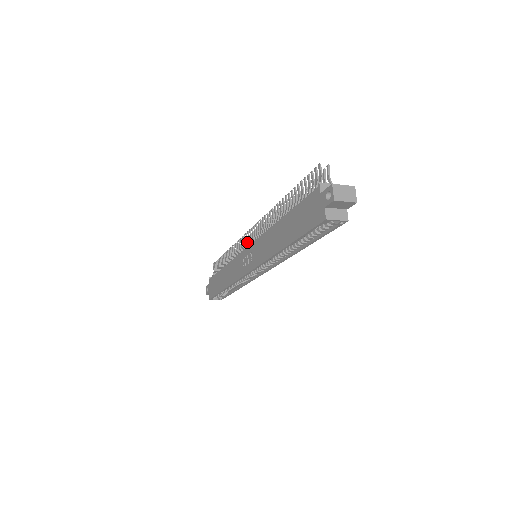
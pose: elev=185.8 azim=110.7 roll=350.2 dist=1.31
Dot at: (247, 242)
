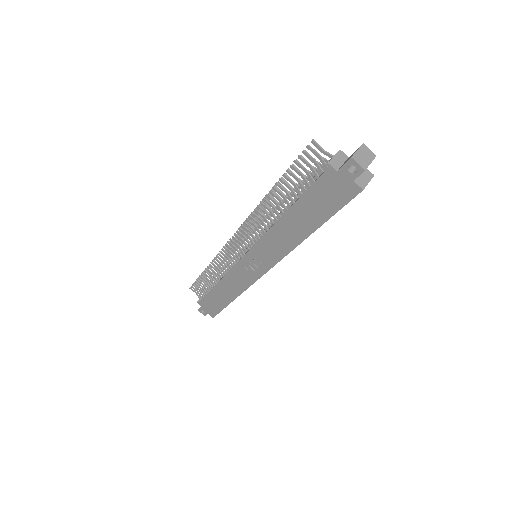
Dot at: (234, 251)
